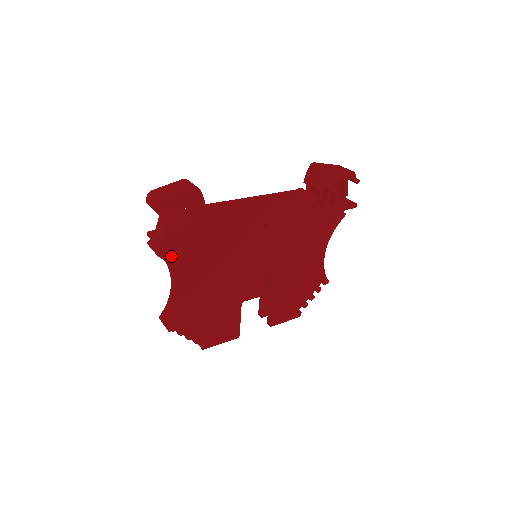
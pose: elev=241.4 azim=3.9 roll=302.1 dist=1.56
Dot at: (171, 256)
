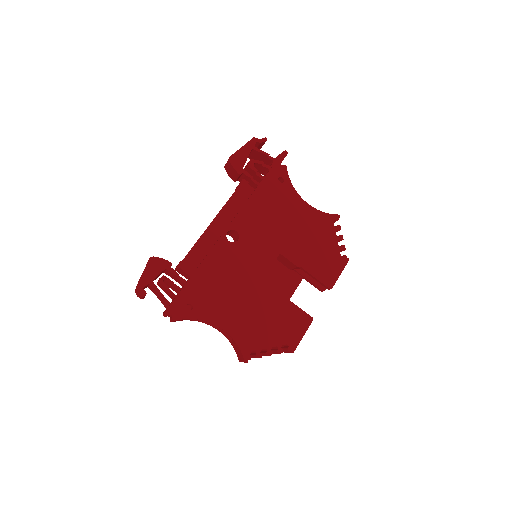
Dot at: (184, 312)
